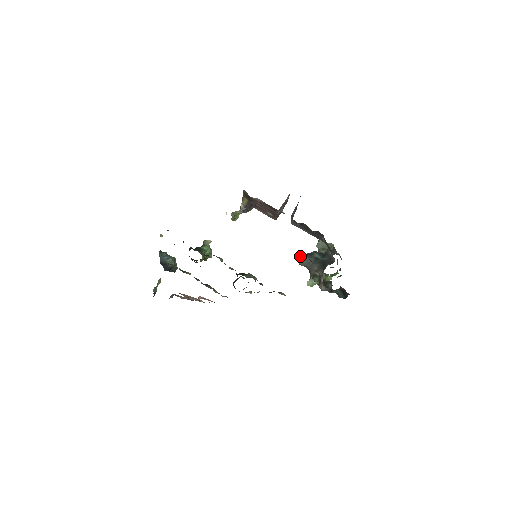
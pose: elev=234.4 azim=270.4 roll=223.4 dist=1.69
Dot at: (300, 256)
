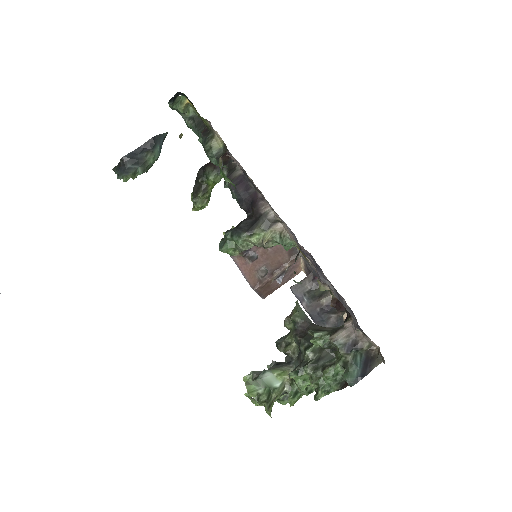
Dot at: occluded
